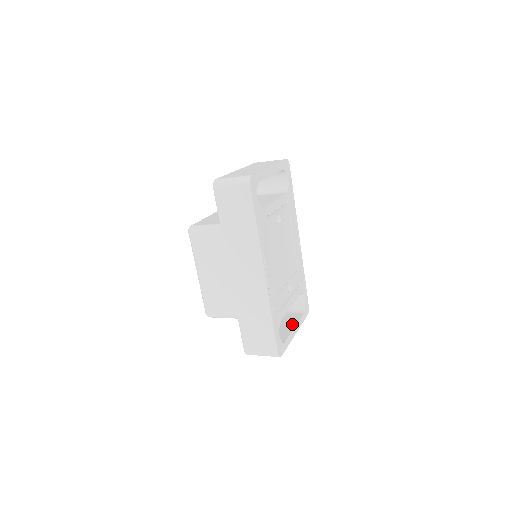
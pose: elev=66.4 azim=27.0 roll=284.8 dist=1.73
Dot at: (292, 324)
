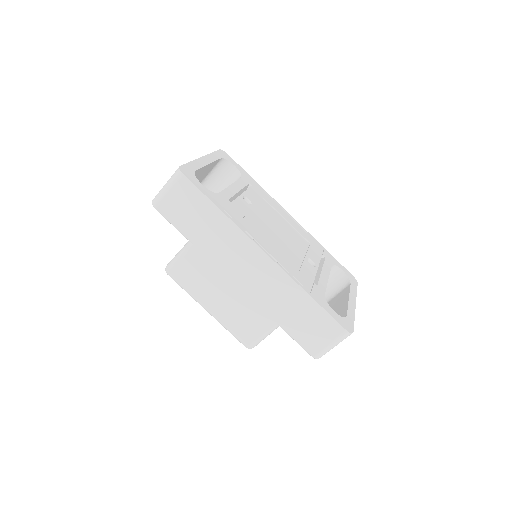
Dot at: (345, 299)
